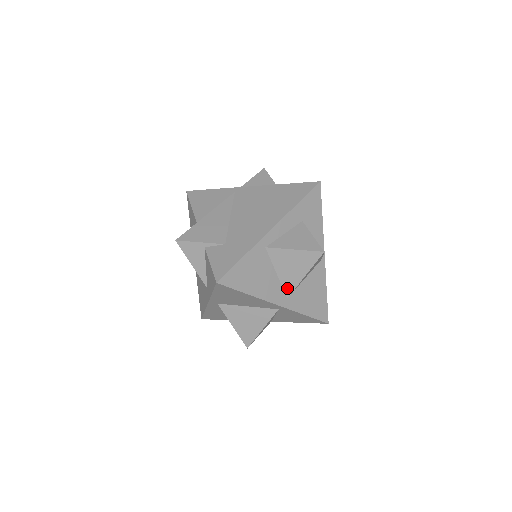
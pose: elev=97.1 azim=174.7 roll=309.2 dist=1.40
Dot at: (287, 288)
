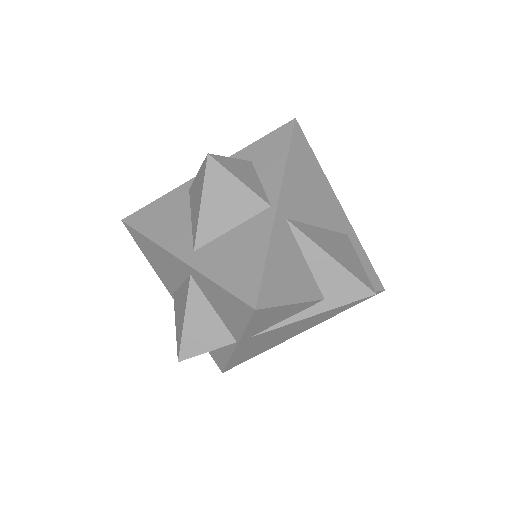
Dot at: (194, 234)
